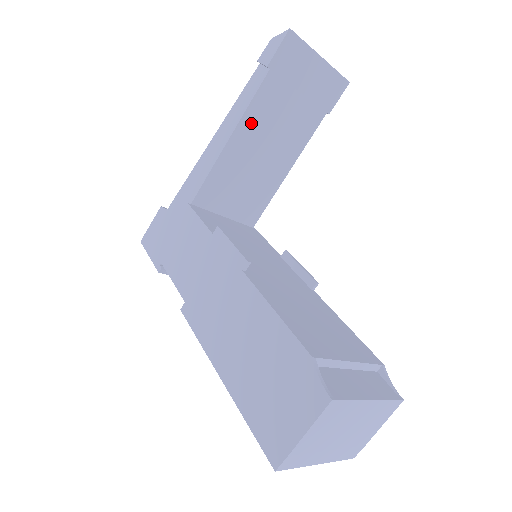
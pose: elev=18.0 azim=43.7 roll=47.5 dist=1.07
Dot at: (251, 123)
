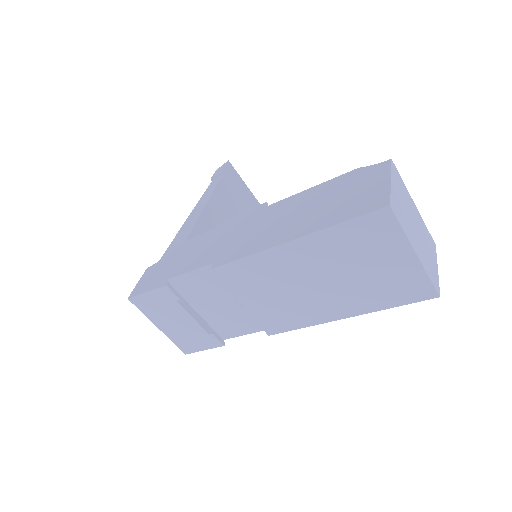
Dot at: (216, 204)
